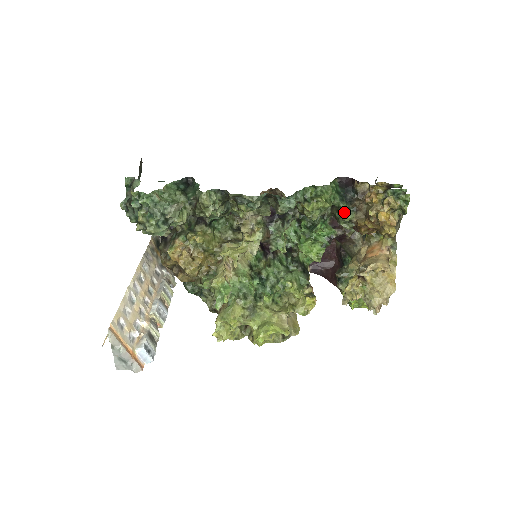
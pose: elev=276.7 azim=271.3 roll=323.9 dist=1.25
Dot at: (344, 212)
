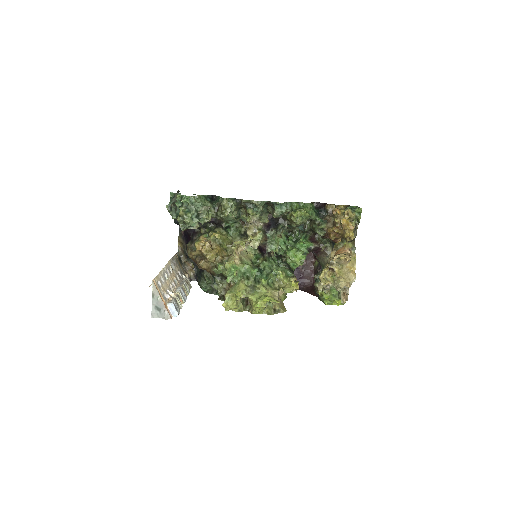
Dot at: (319, 223)
